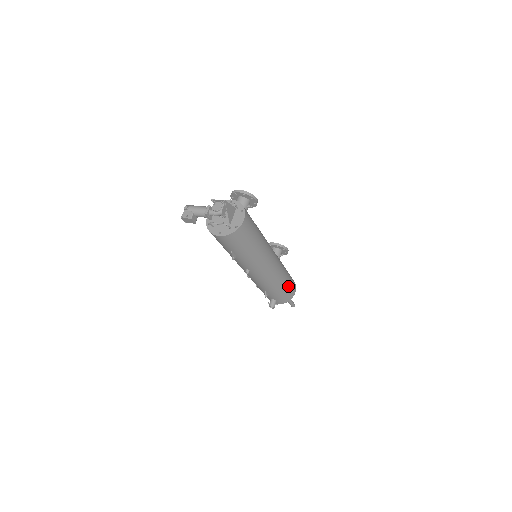
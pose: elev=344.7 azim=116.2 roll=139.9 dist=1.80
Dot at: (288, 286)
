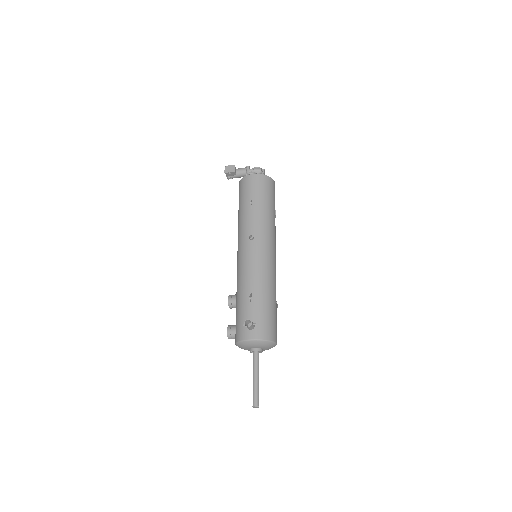
Dot at: (274, 314)
